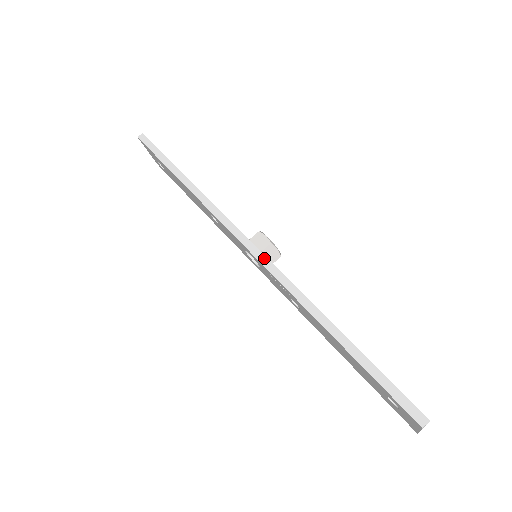
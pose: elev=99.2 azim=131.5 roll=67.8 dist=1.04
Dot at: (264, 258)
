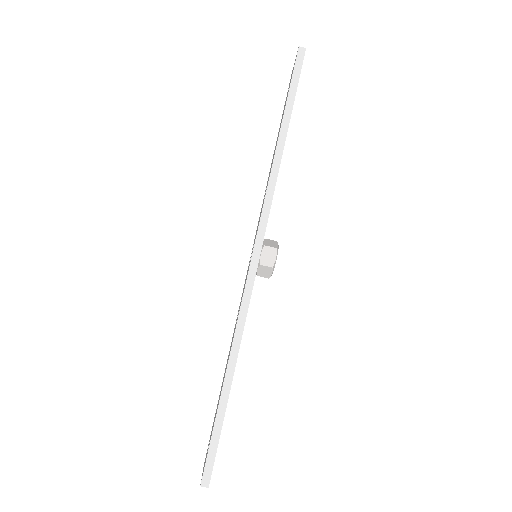
Dot at: (253, 276)
